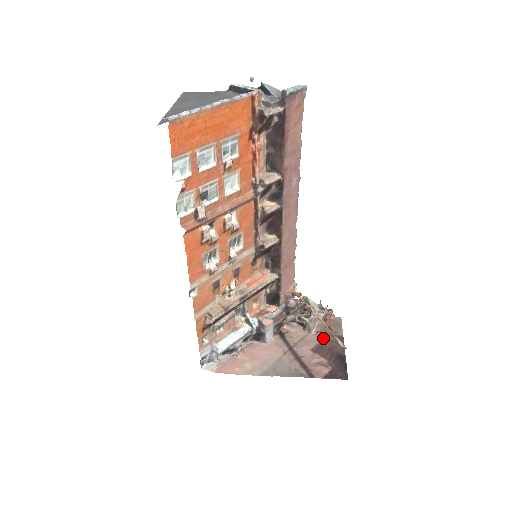
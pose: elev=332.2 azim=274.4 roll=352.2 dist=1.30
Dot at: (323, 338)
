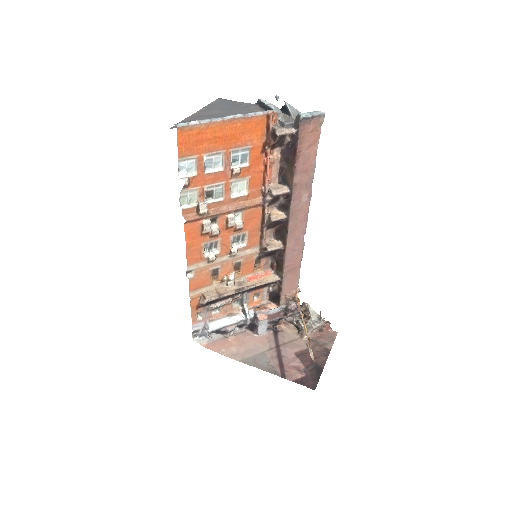
Dot at: (311, 346)
